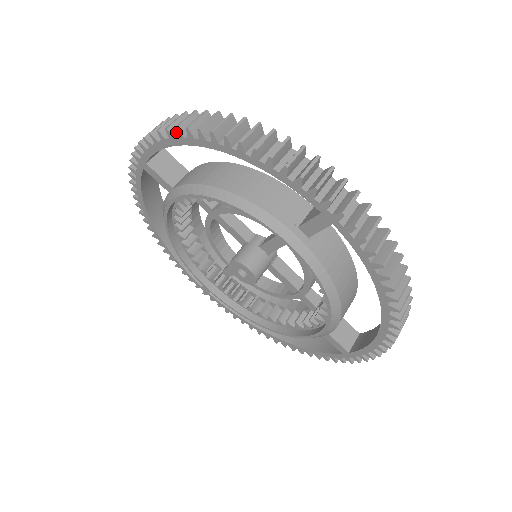
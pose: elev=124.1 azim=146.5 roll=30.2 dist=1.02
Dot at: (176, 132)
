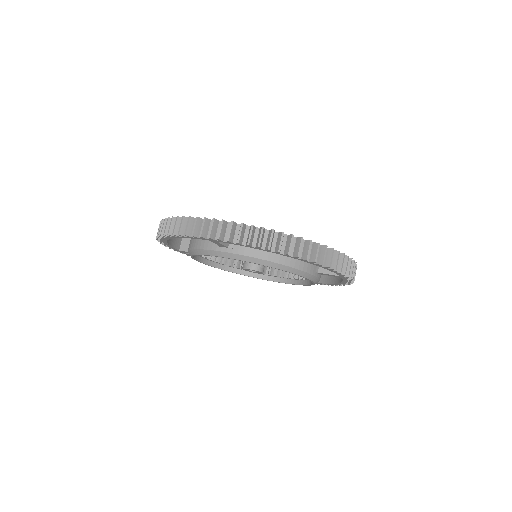
Dot at: (159, 240)
